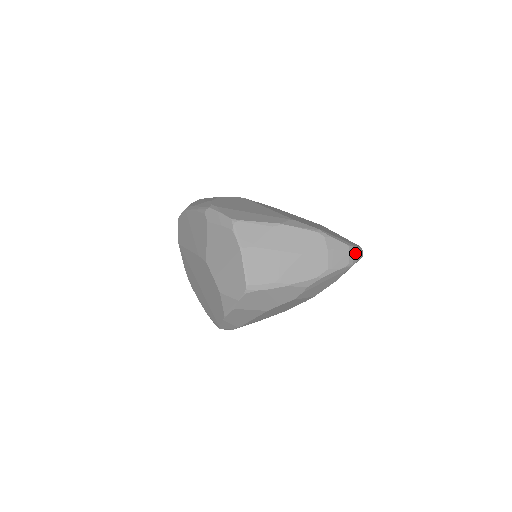
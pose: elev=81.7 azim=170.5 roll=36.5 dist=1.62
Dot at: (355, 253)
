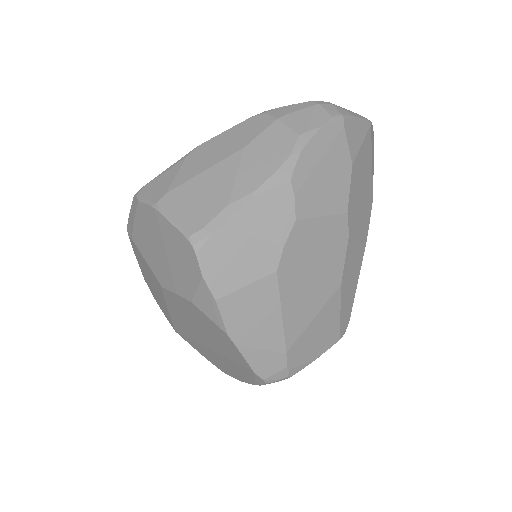
Dot at: (335, 106)
